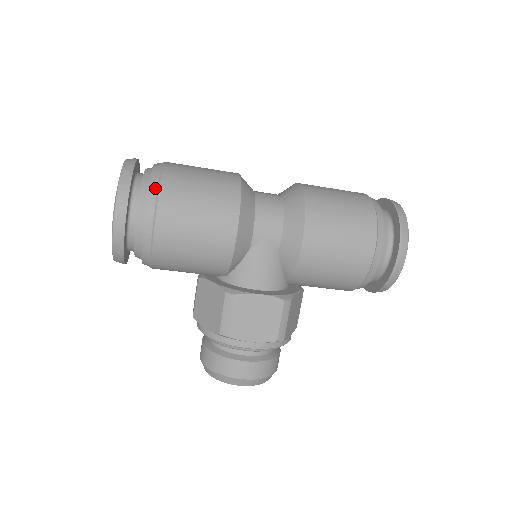
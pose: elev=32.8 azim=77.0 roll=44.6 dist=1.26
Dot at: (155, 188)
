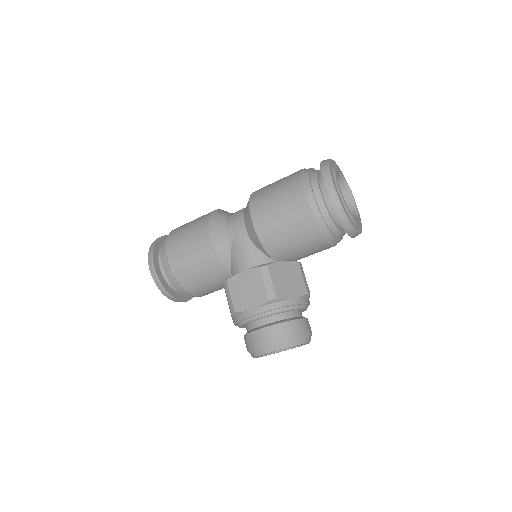
Dot at: (166, 240)
